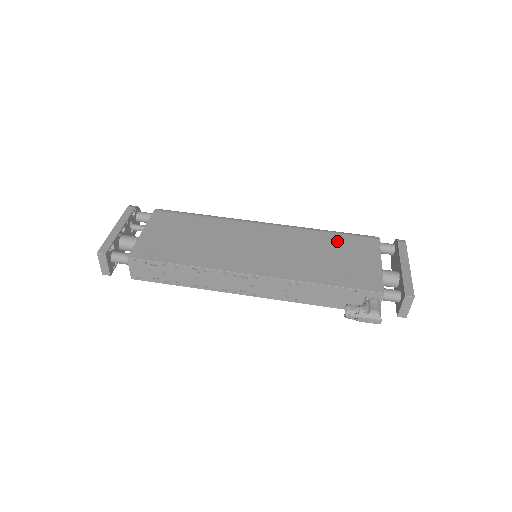
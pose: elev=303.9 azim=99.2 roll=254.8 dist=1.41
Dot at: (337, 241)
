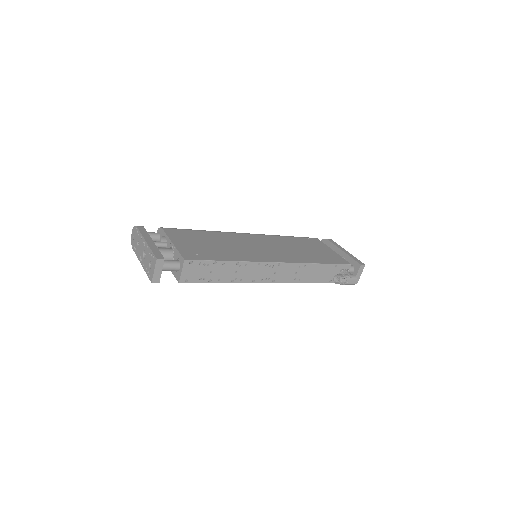
Dot at: (299, 241)
